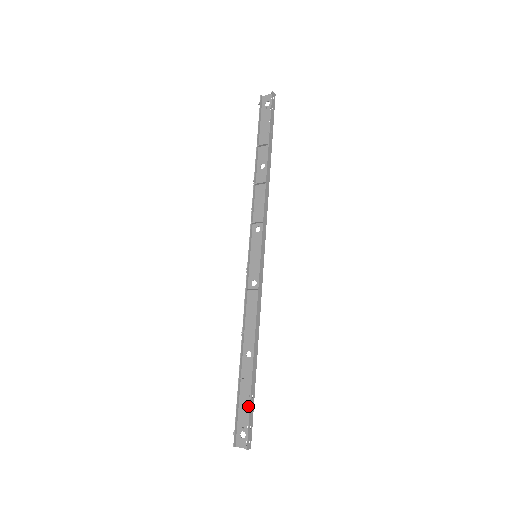
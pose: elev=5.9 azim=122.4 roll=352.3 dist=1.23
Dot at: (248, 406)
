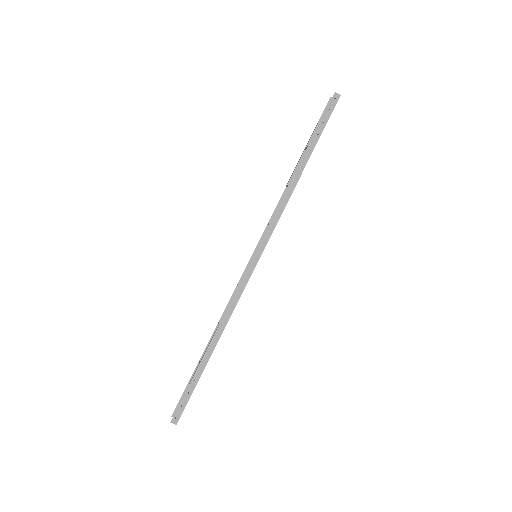
Dot at: (190, 387)
